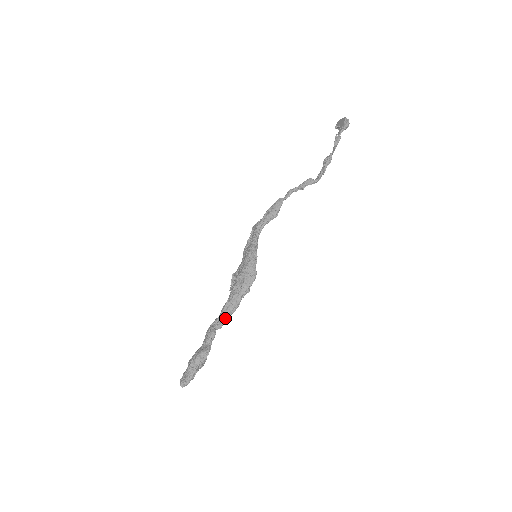
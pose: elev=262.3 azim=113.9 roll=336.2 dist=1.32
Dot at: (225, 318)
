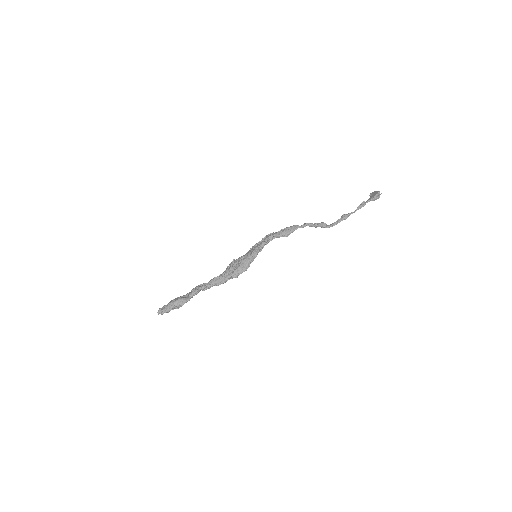
Dot at: (211, 286)
